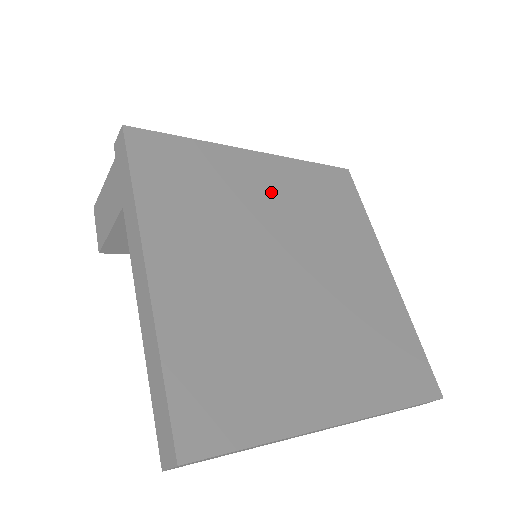
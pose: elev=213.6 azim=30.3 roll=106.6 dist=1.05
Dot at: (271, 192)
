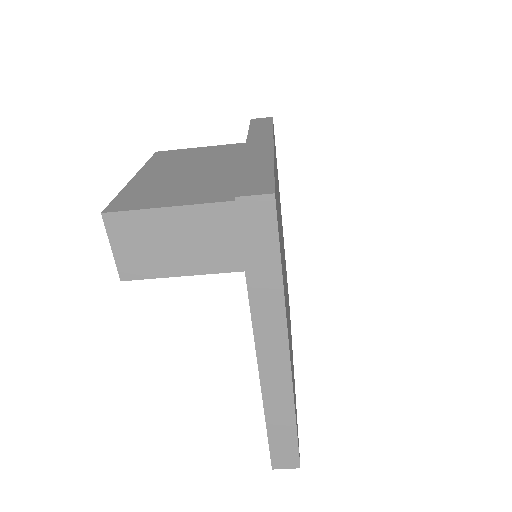
Dot at: occluded
